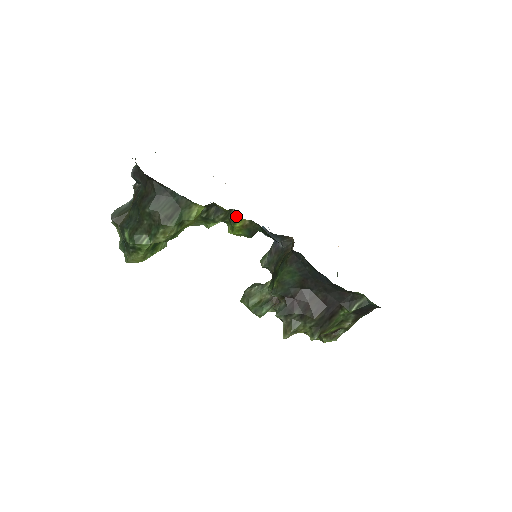
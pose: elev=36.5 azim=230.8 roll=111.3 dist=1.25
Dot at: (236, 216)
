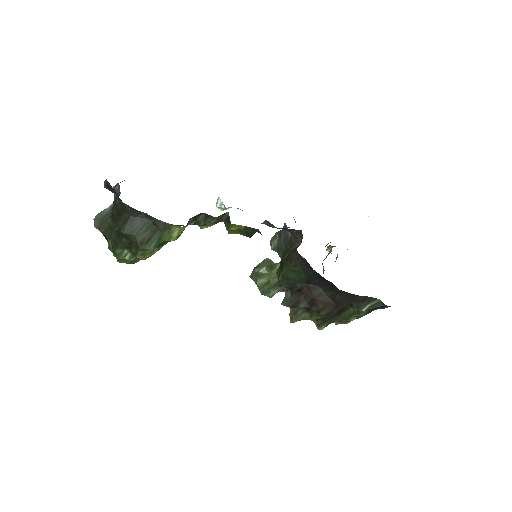
Dot at: (230, 221)
